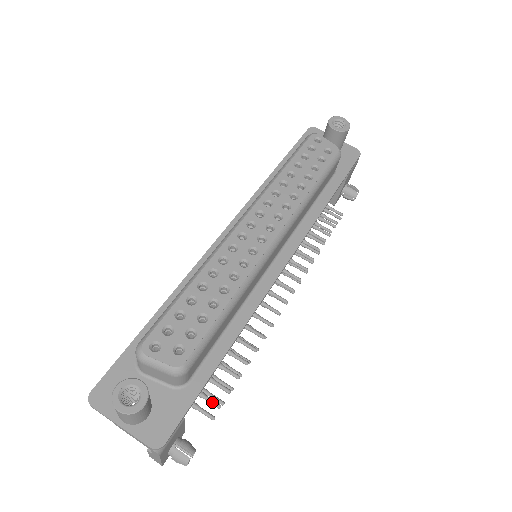
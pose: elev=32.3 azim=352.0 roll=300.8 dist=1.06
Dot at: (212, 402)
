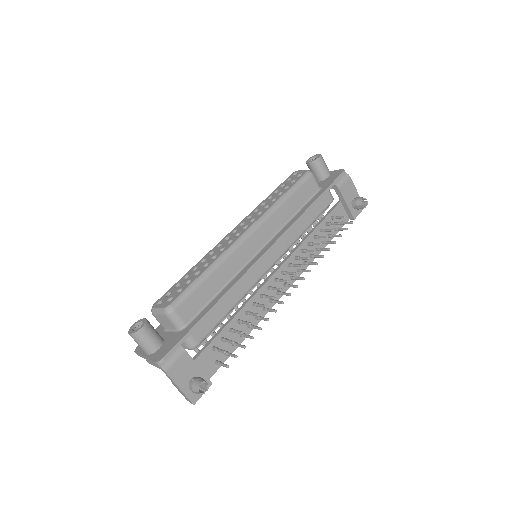
Dot at: (220, 350)
